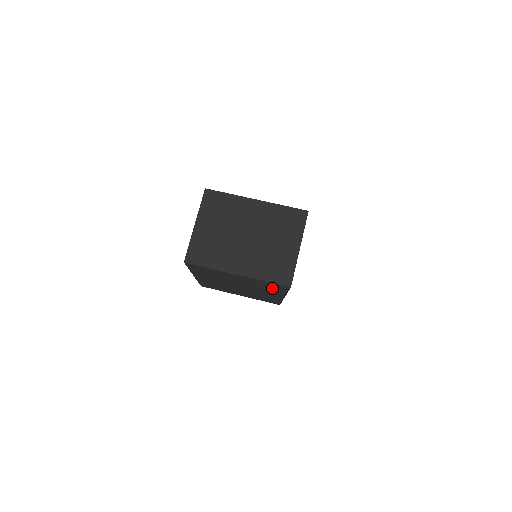
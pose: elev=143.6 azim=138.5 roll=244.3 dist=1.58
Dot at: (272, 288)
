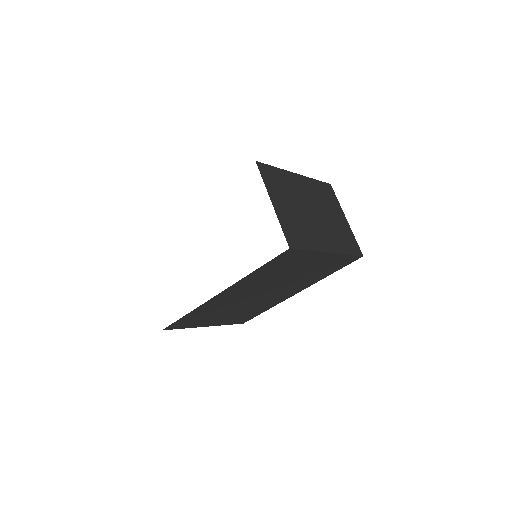
Dot at: (324, 272)
